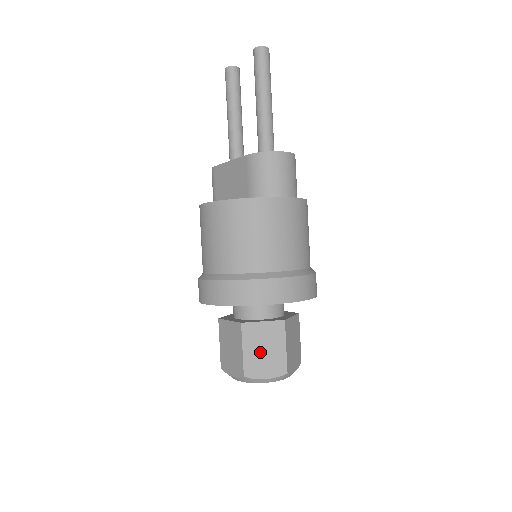
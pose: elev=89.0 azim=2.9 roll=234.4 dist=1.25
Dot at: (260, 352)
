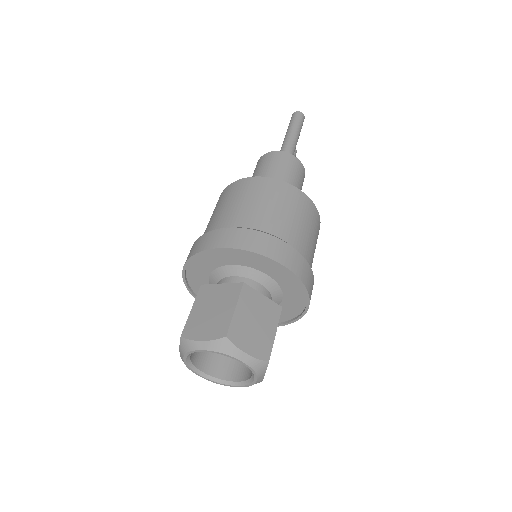
Dot at: (207, 312)
